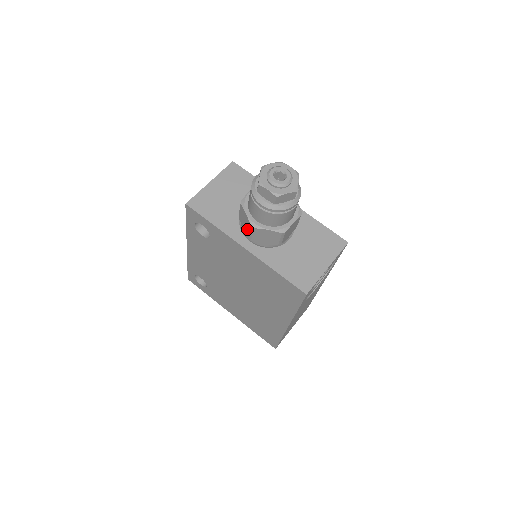
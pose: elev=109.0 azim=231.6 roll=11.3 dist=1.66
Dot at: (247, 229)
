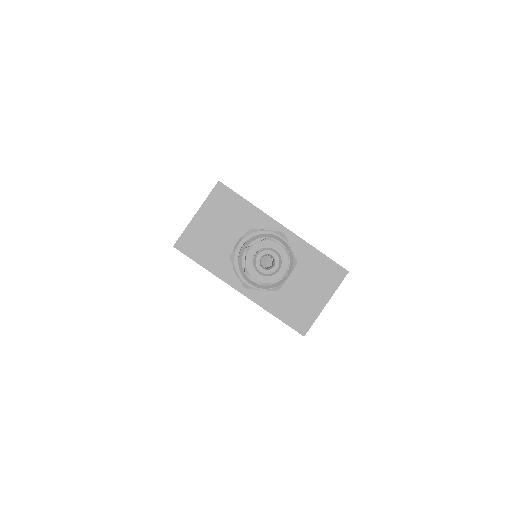
Dot at: occluded
